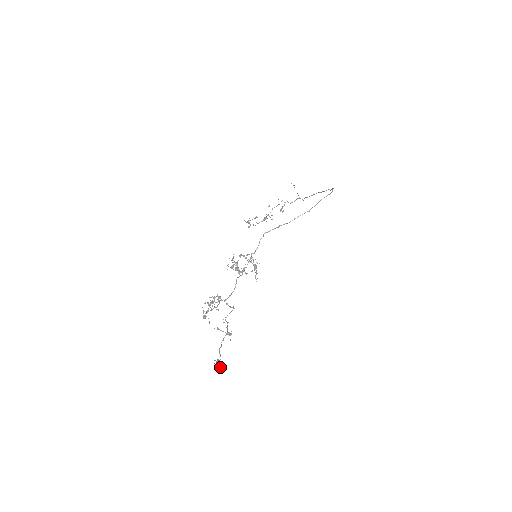
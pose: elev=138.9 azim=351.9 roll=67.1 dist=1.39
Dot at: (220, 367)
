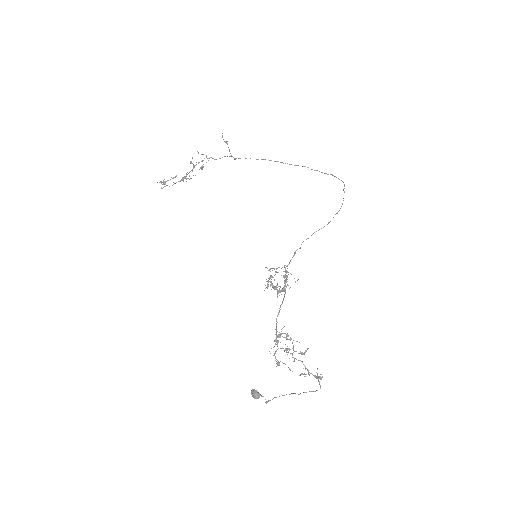
Dot at: occluded
